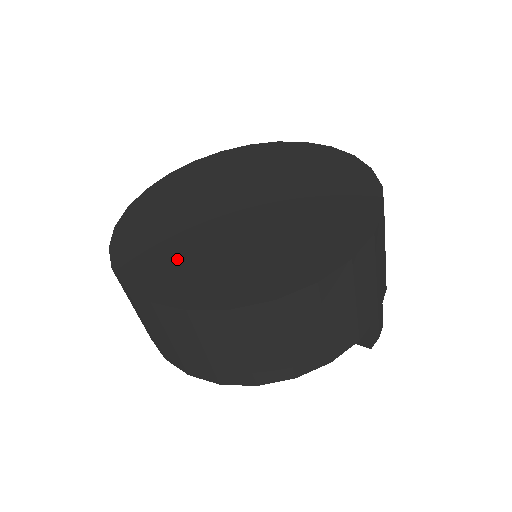
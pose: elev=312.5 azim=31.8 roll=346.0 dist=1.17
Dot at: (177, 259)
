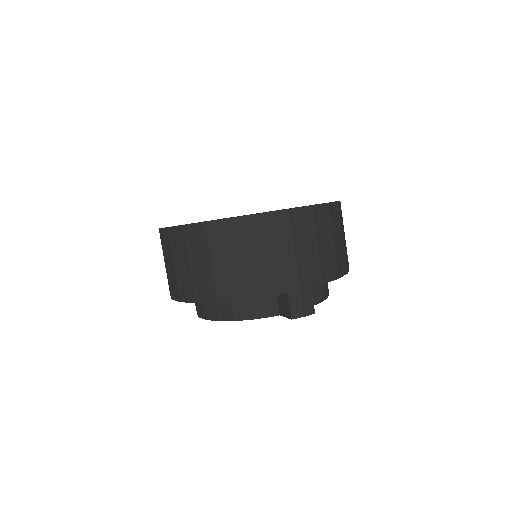
Dot at: occluded
